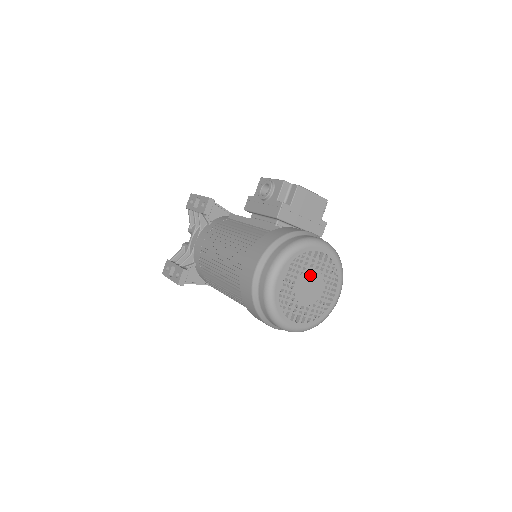
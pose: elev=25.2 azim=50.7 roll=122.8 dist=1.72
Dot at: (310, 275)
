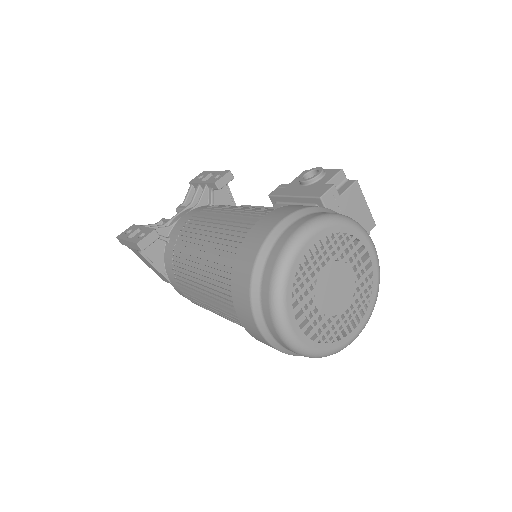
Dot at: (344, 272)
